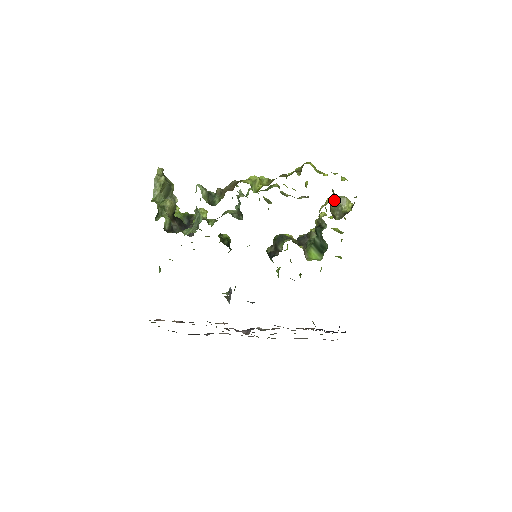
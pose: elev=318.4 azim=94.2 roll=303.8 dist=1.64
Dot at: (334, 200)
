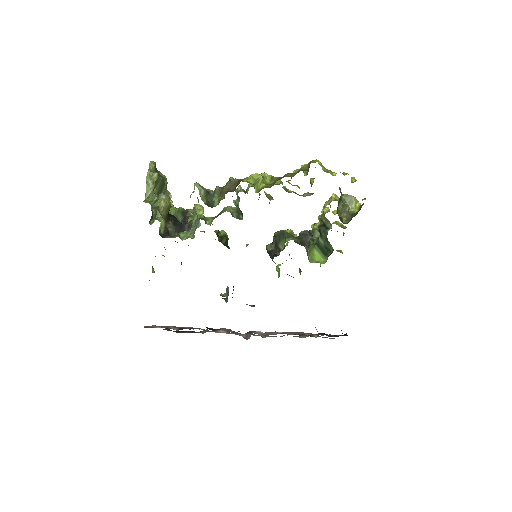
Dot at: (341, 200)
